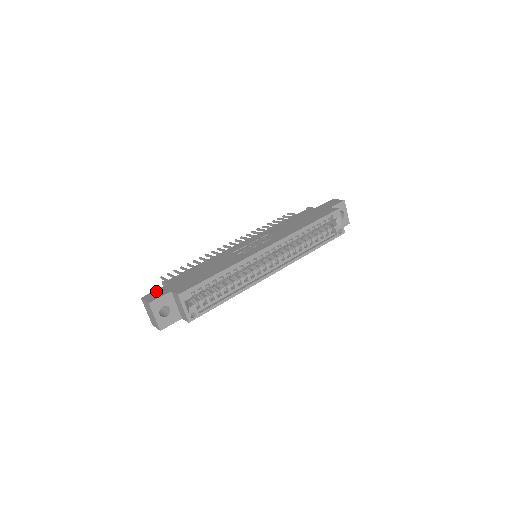
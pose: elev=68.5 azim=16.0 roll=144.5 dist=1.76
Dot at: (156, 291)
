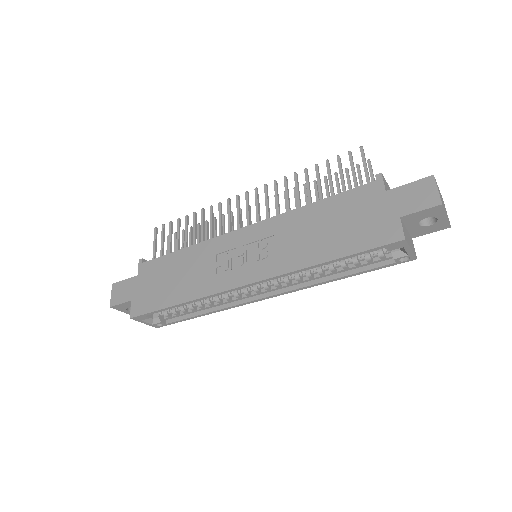
Dot at: (125, 283)
